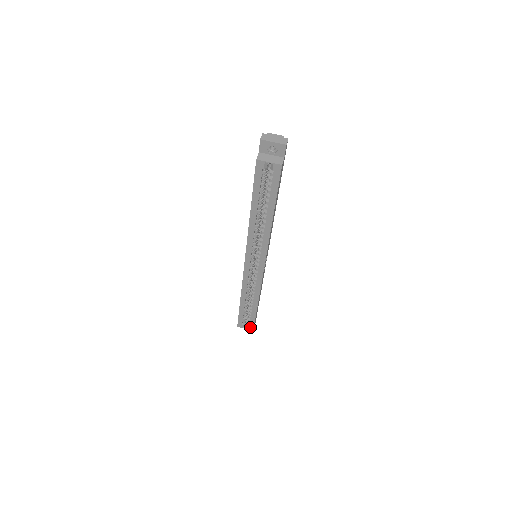
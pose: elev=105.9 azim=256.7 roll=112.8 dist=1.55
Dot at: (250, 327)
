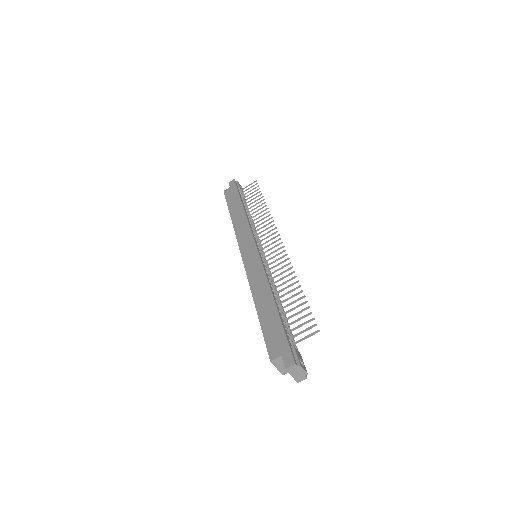
Dot at: occluded
